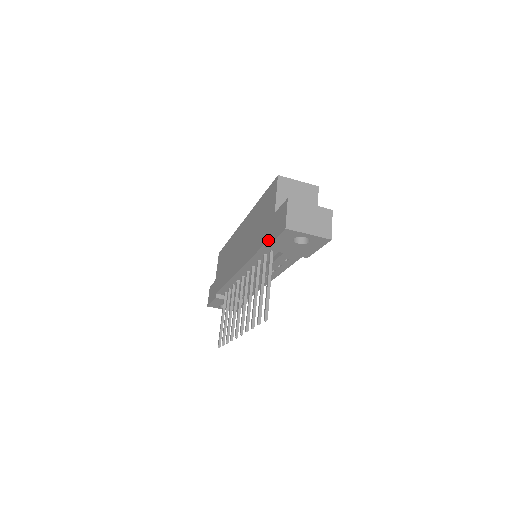
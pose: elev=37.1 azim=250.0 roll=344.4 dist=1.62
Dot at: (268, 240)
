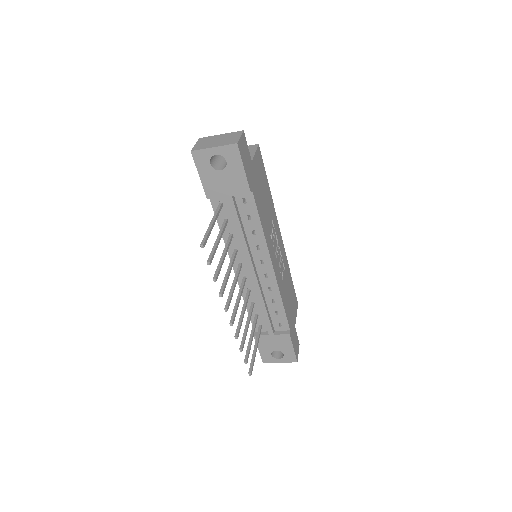
Dot at: occluded
